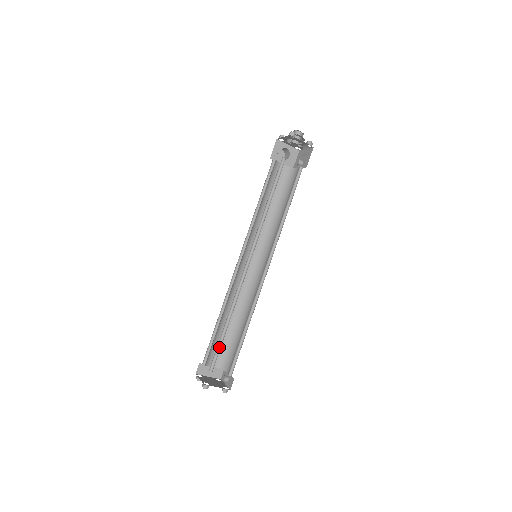
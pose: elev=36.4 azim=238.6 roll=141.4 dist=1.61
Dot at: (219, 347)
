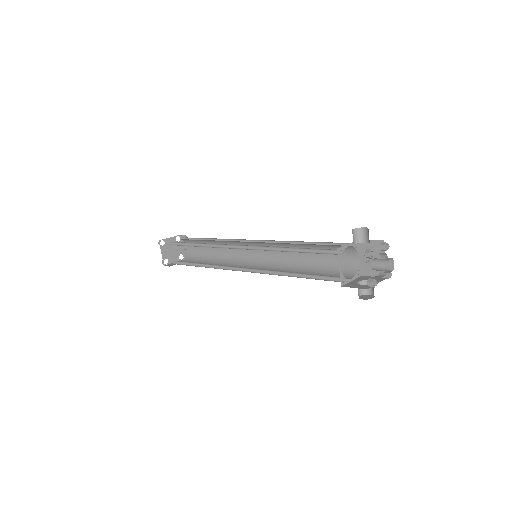
Dot at: (186, 262)
